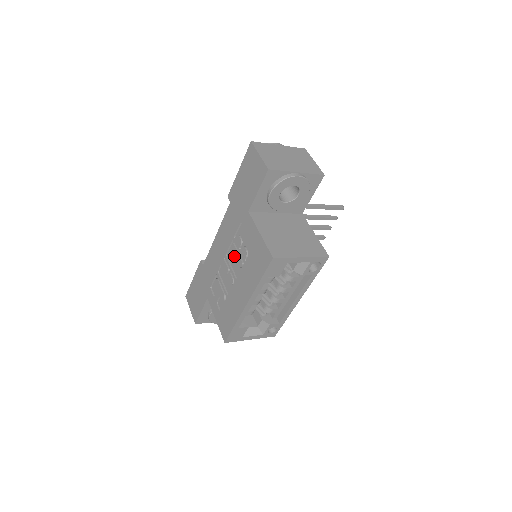
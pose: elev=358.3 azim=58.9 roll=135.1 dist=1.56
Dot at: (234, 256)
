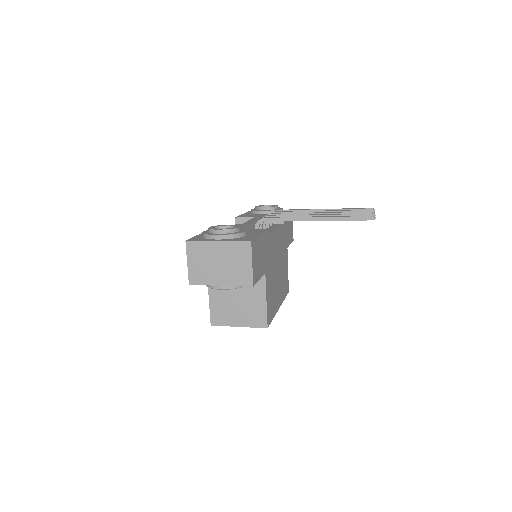
Dot at: occluded
